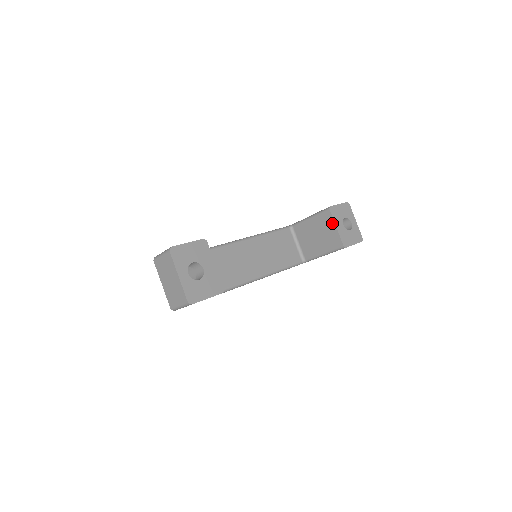
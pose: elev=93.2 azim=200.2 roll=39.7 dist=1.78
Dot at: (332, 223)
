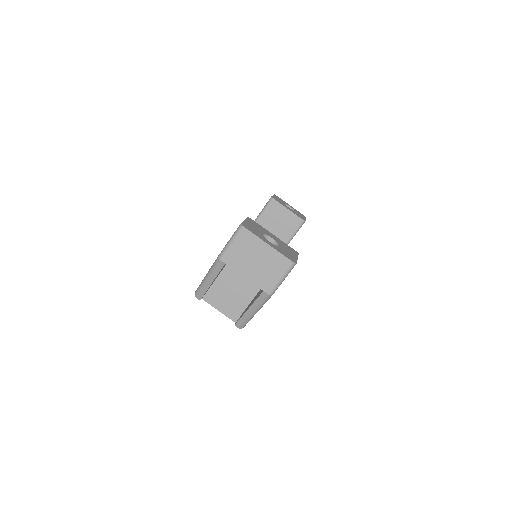
Dot at: (282, 208)
